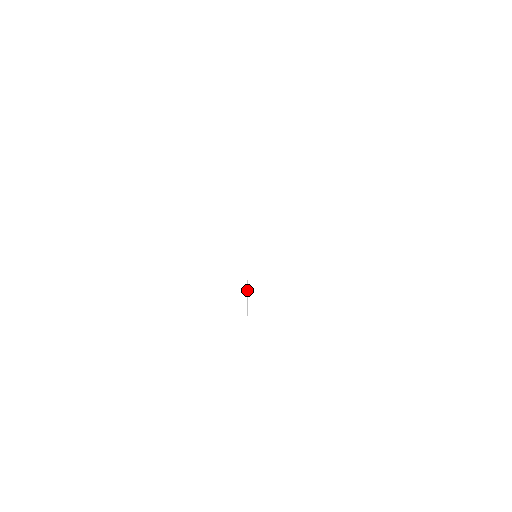
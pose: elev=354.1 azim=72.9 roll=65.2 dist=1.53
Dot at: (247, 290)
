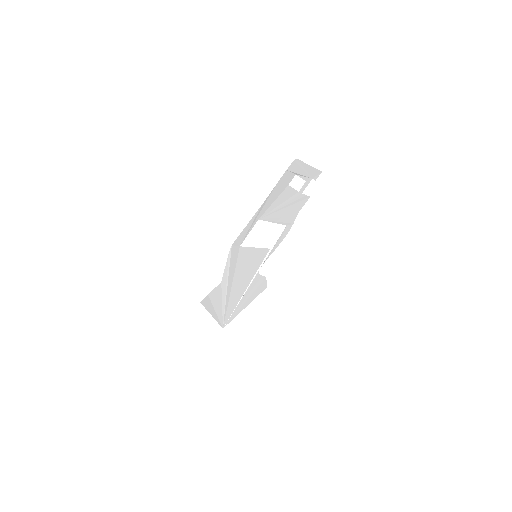
Dot at: (255, 276)
